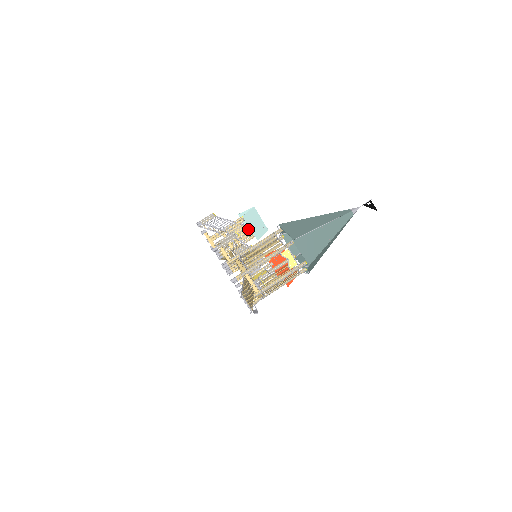
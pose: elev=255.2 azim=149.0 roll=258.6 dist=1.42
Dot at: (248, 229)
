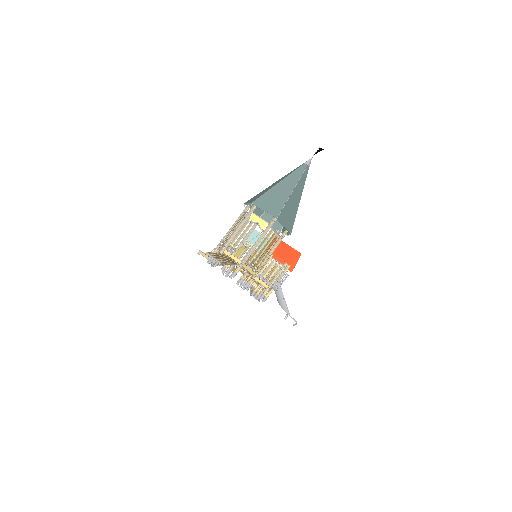
Dot at: occluded
